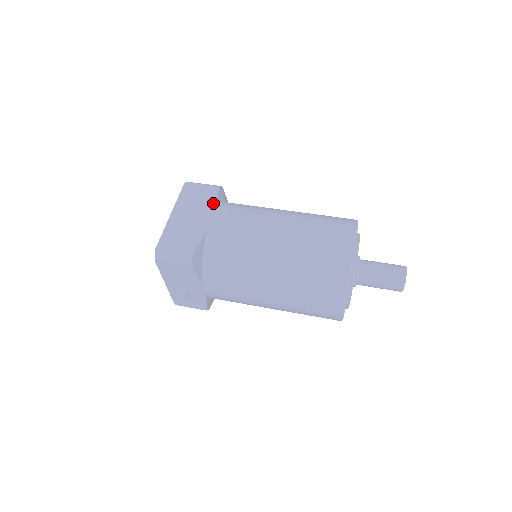
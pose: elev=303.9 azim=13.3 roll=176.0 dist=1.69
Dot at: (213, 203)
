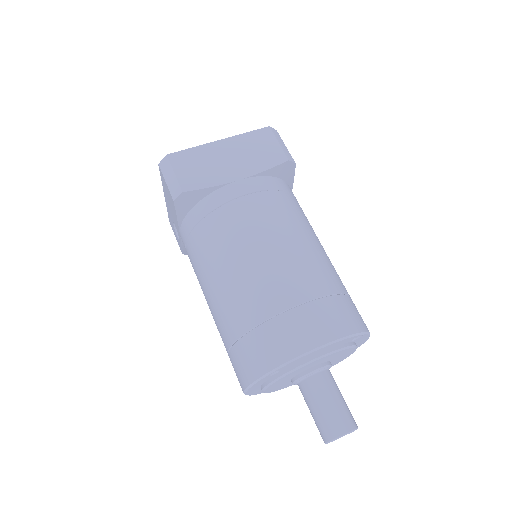
Dot at: (262, 168)
